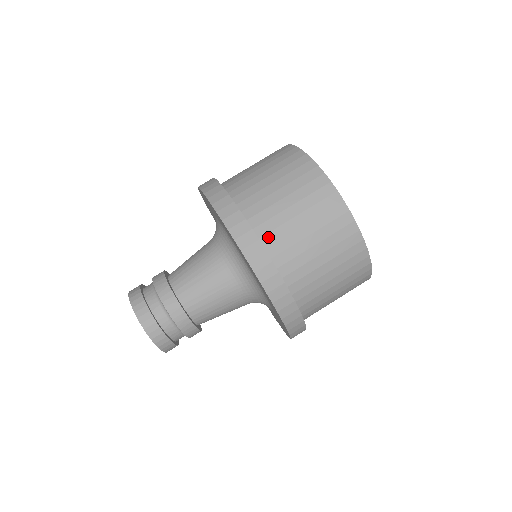
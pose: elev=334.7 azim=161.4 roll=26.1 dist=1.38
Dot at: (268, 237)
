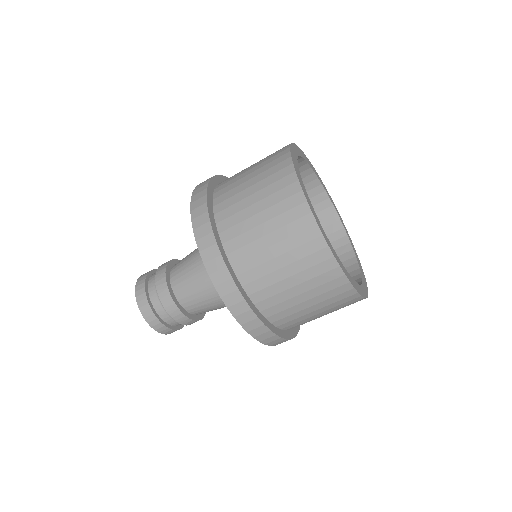
Dot at: (220, 198)
